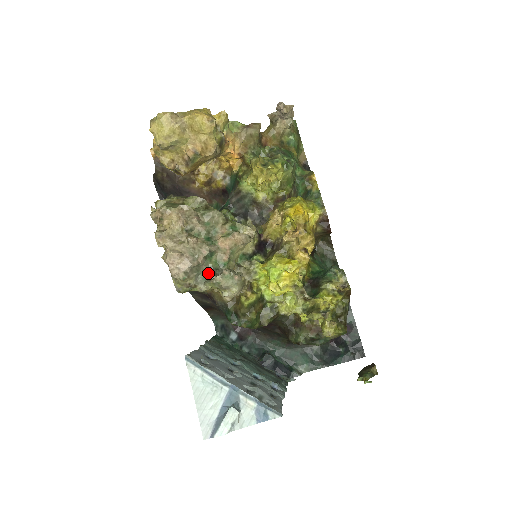
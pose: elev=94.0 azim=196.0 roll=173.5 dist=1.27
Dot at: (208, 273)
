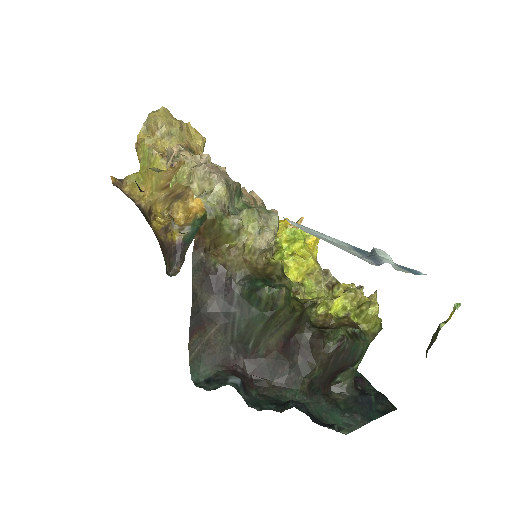
Dot at: (236, 213)
